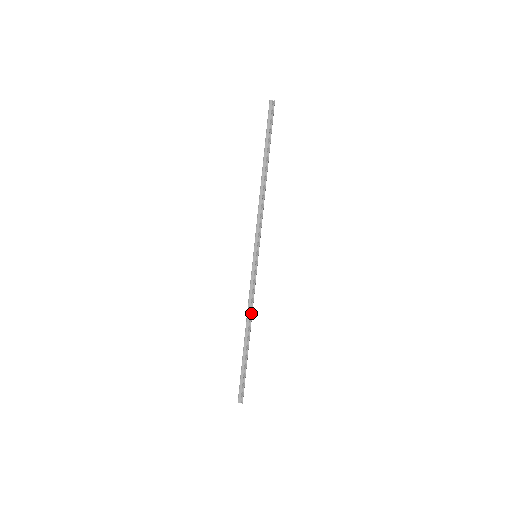
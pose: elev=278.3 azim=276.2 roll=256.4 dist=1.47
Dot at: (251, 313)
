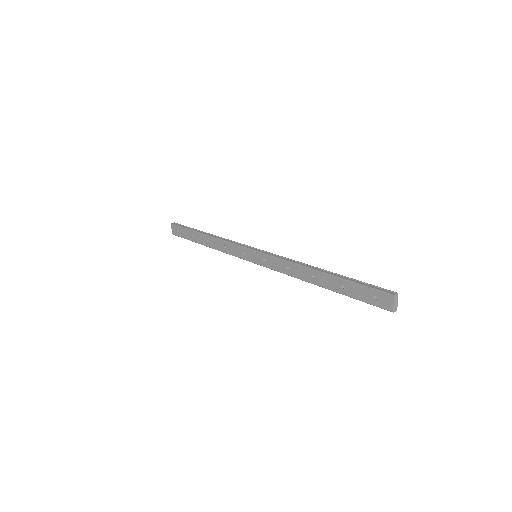
Dot at: (300, 262)
